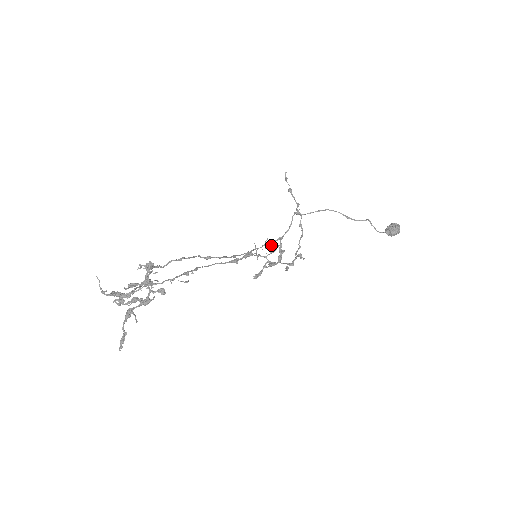
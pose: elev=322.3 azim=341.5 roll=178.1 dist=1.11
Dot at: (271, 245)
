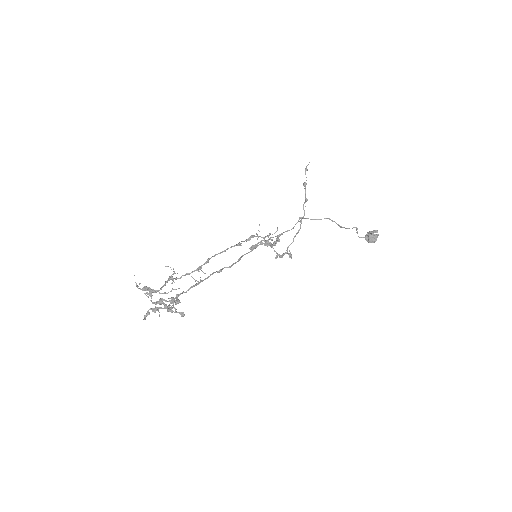
Dot at: (271, 239)
